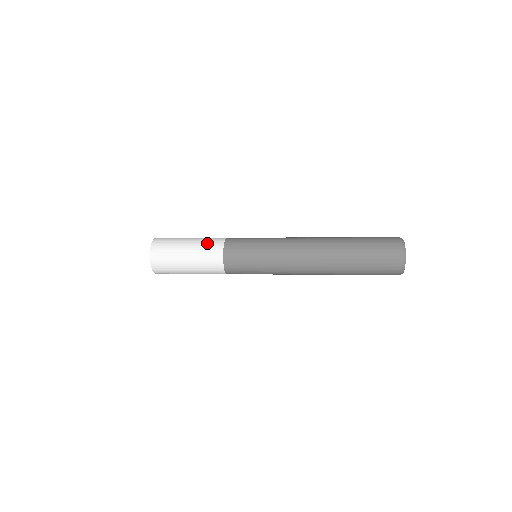
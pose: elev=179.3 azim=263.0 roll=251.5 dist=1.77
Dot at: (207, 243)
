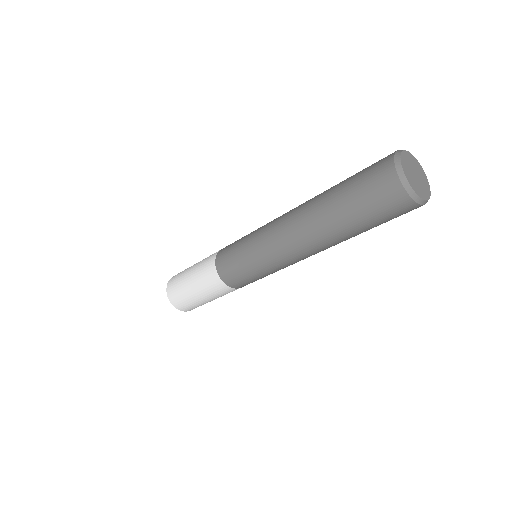
Dot at: occluded
